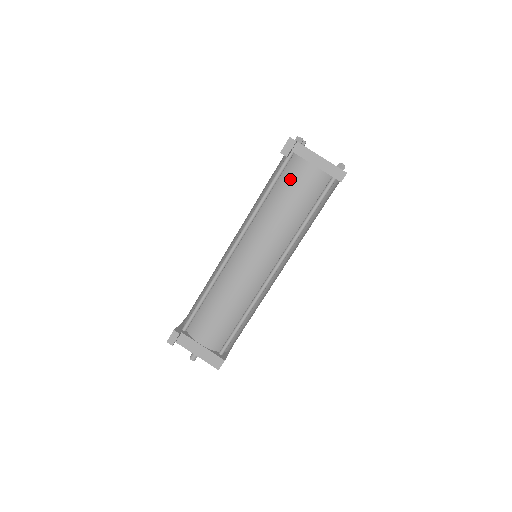
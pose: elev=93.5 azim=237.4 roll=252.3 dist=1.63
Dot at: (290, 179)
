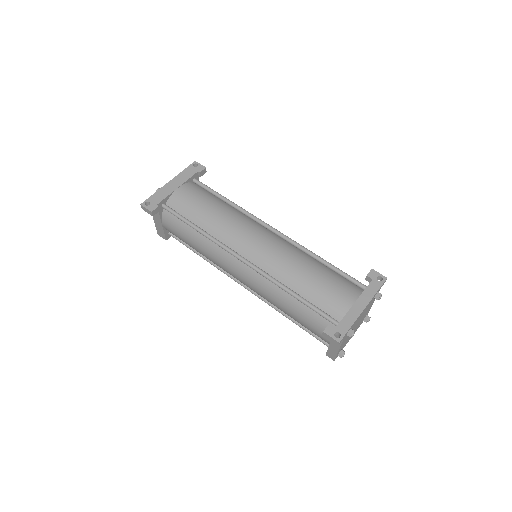
Dot at: (313, 321)
